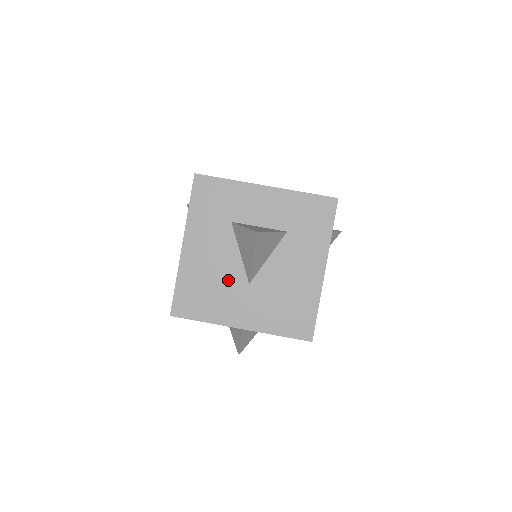
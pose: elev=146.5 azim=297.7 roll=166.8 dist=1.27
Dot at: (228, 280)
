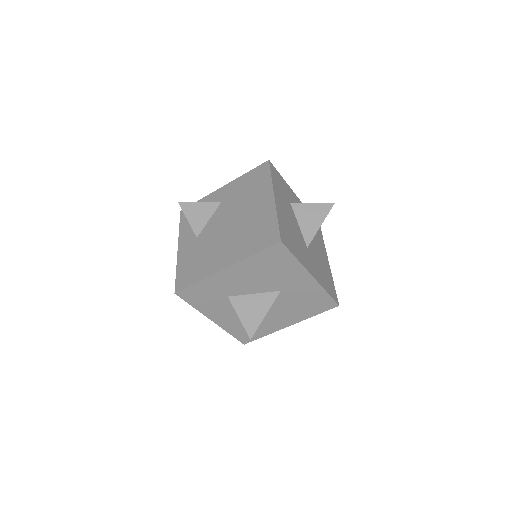
Dot at: (299, 238)
